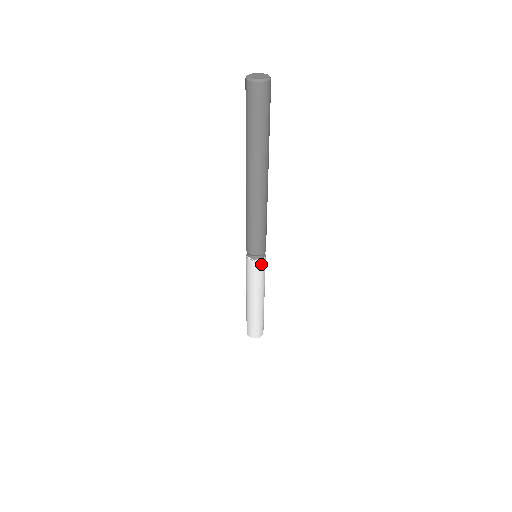
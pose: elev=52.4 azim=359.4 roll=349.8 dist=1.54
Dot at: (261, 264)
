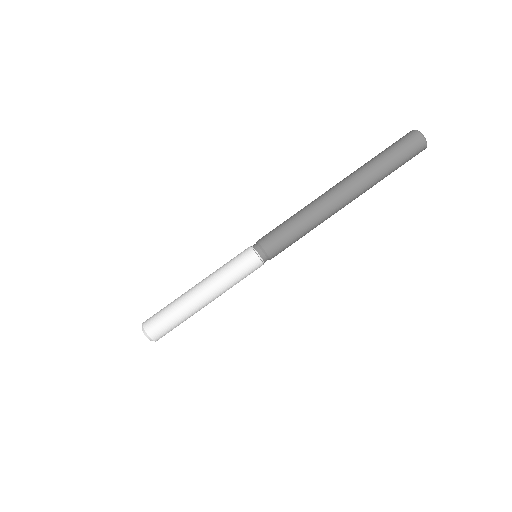
Dot at: (258, 267)
